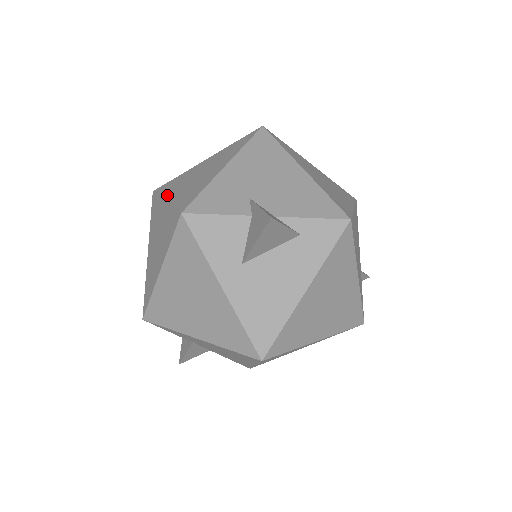
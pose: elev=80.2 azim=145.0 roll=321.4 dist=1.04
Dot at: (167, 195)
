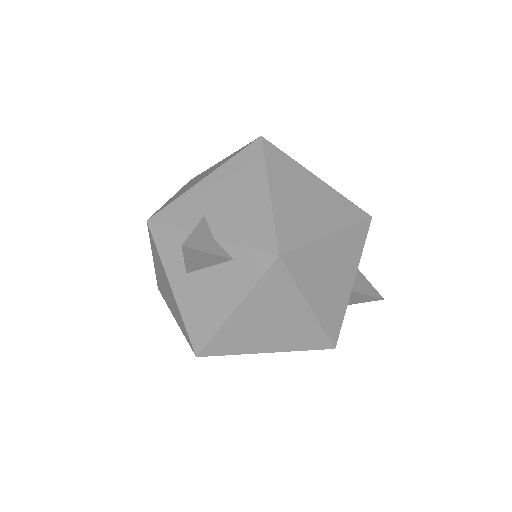
Dot at: (178, 192)
